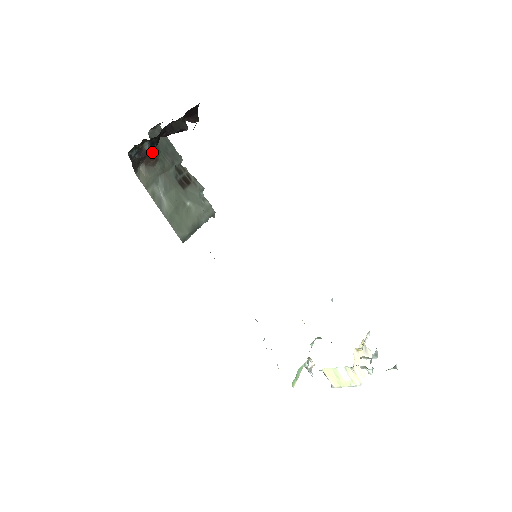
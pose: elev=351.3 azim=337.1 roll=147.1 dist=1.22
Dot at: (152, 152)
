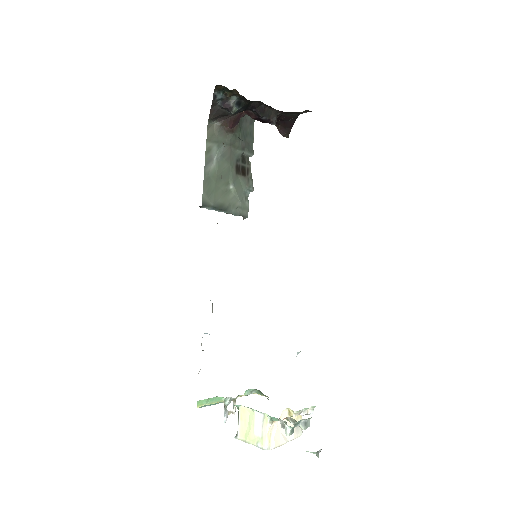
Dot at: (234, 110)
